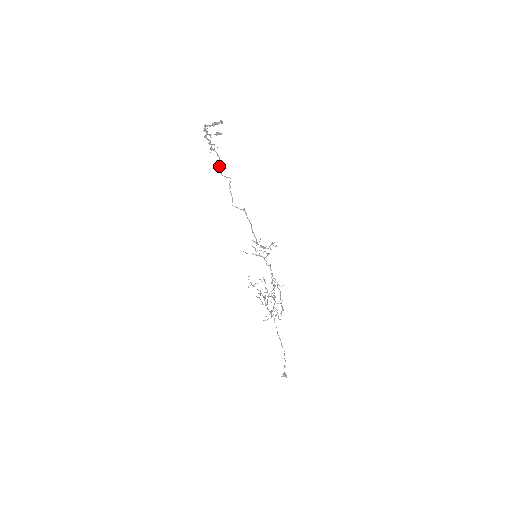
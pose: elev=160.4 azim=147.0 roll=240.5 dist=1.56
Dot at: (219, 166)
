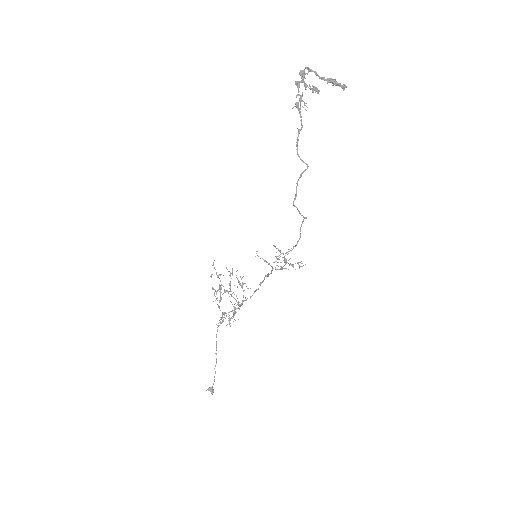
Dot at: occluded
